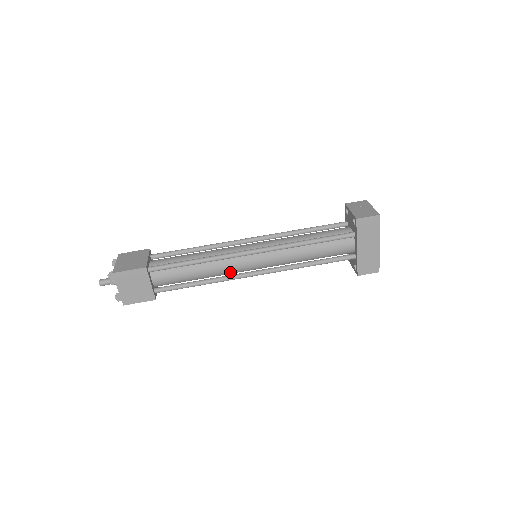
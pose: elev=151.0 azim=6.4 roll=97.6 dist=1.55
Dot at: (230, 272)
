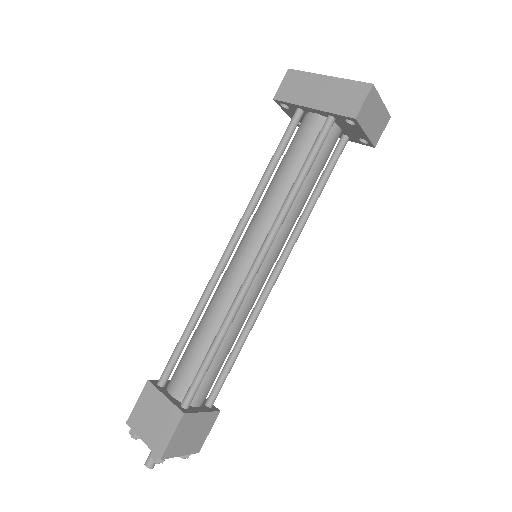
Dot at: (234, 295)
